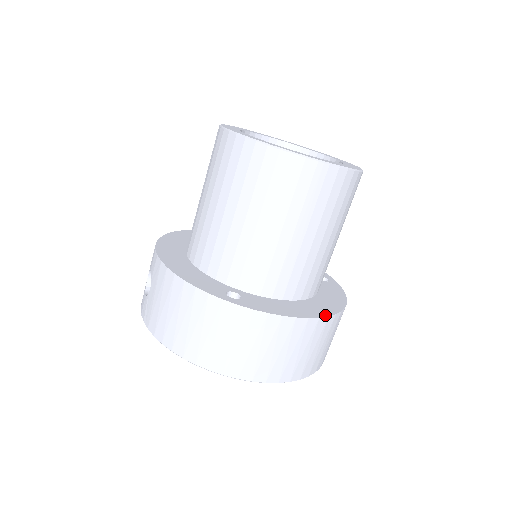
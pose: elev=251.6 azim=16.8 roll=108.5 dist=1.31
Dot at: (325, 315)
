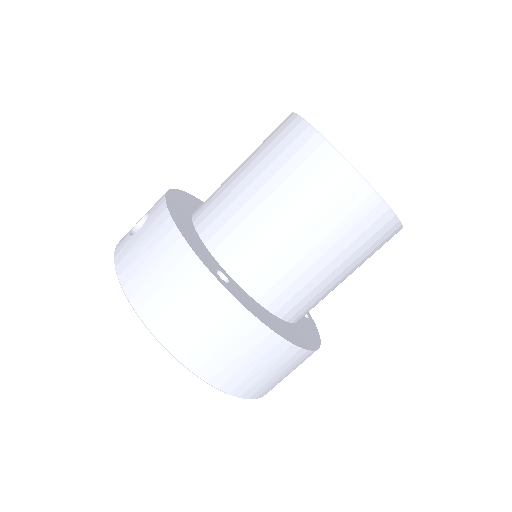
Dot at: (299, 345)
